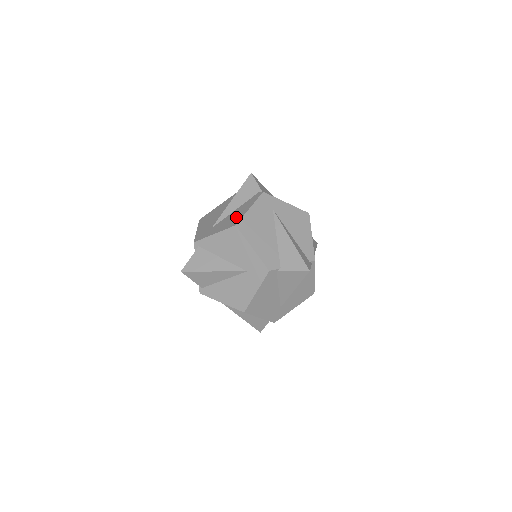
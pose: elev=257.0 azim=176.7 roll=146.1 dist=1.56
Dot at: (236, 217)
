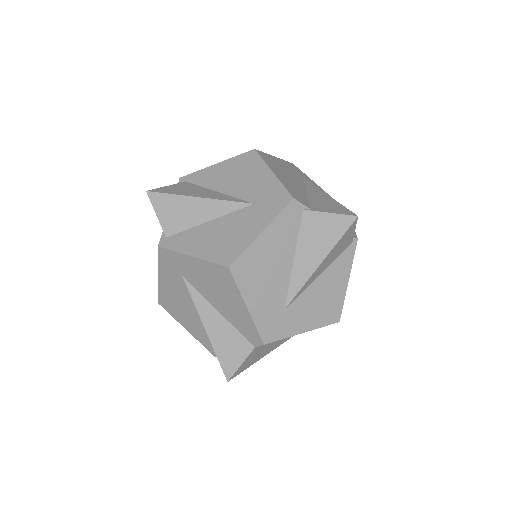
Dot at: occluded
